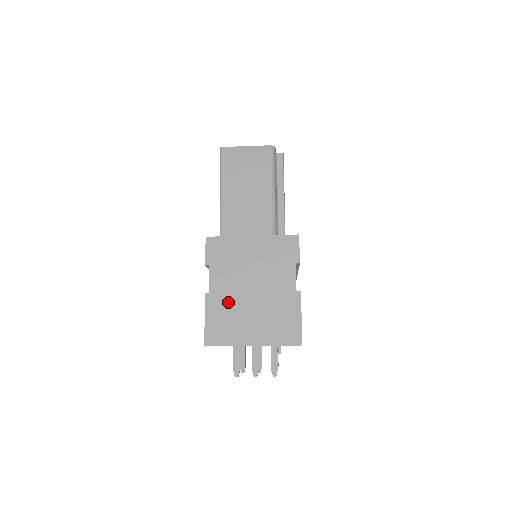
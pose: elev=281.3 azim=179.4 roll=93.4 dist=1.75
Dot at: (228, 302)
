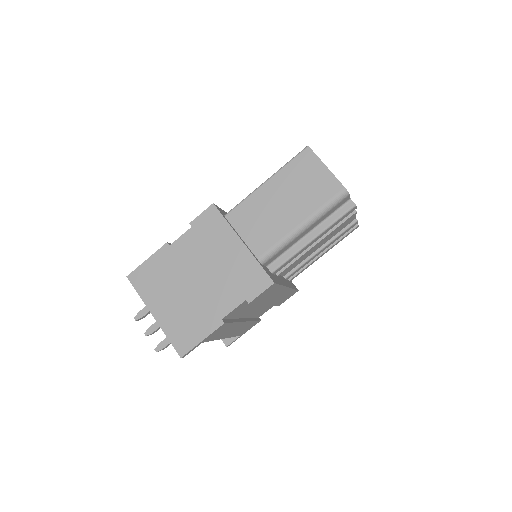
Dot at: (173, 267)
